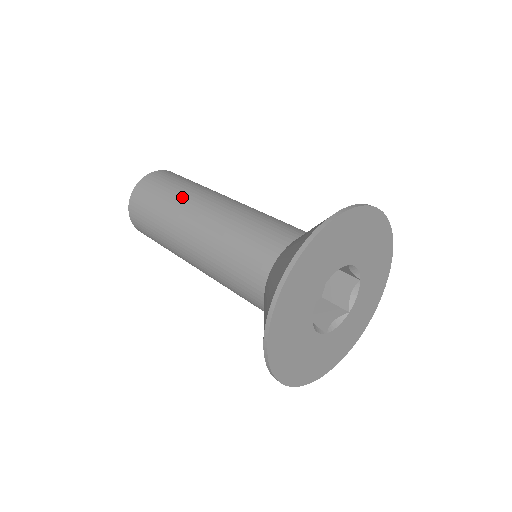
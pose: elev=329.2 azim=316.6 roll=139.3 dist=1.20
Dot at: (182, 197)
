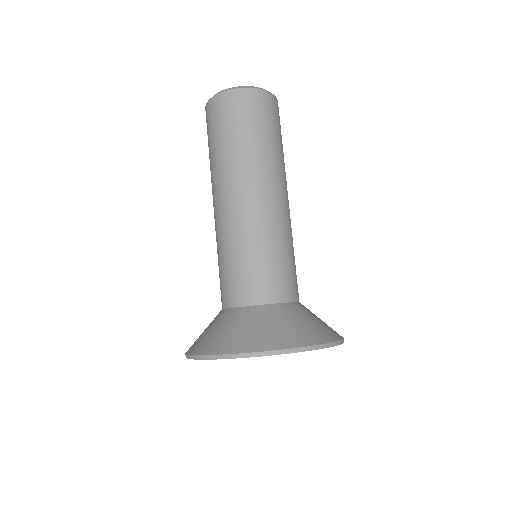
Dot at: (218, 167)
